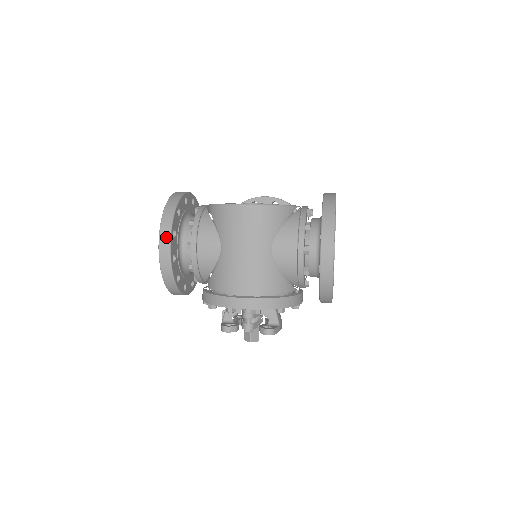
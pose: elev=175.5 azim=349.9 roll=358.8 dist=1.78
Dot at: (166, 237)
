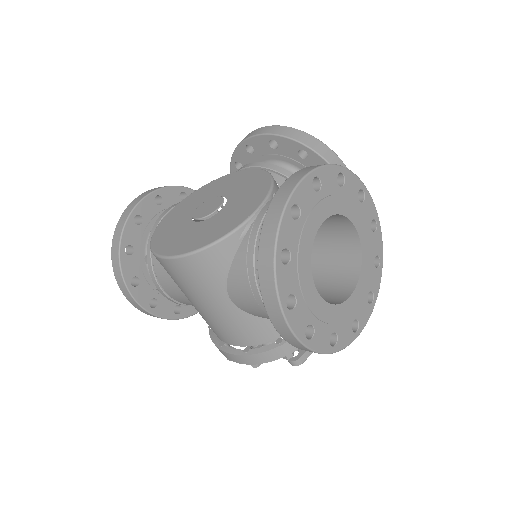
Dot at: (126, 293)
